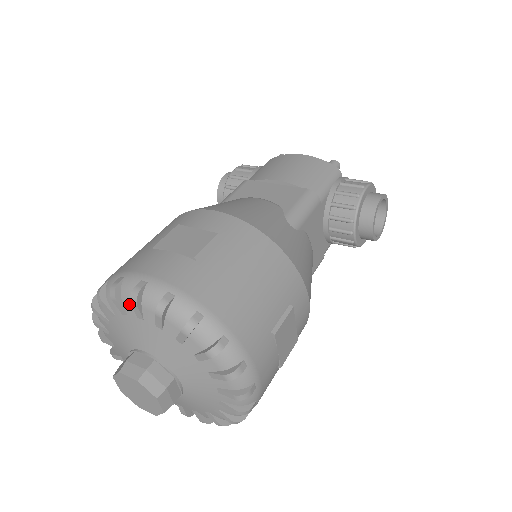
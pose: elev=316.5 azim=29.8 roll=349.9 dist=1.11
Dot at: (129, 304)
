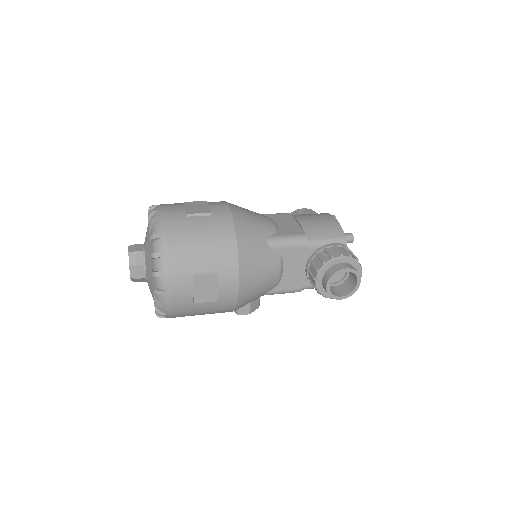
Dot at: occluded
